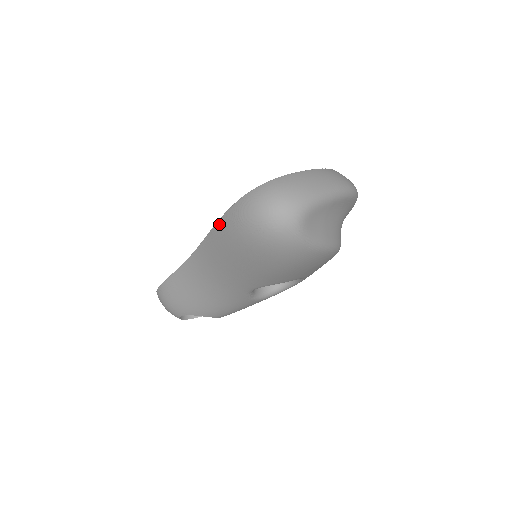
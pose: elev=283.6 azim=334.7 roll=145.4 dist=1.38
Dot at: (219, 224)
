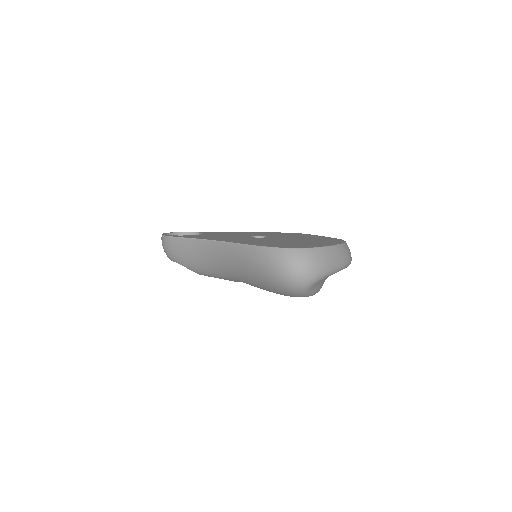
Dot at: (253, 248)
